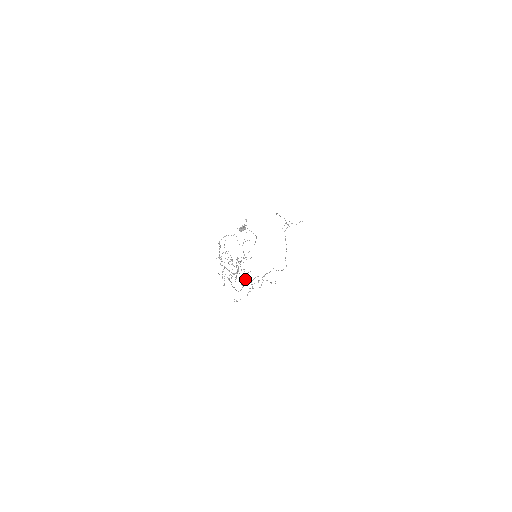
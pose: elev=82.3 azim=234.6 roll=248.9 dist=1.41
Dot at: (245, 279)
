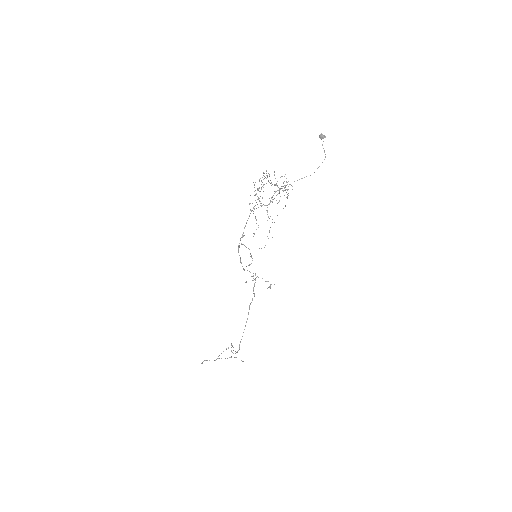
Dot at: occluded
